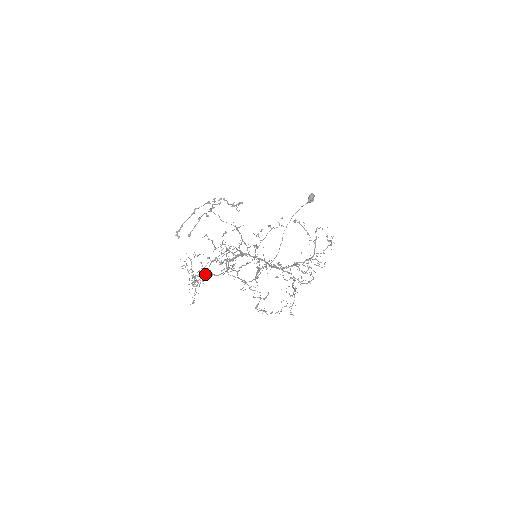
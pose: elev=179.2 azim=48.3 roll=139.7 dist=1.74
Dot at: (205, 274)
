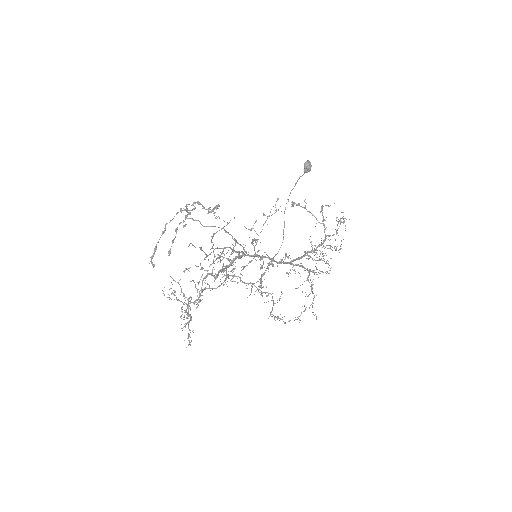
Dot at: (199, 297)
